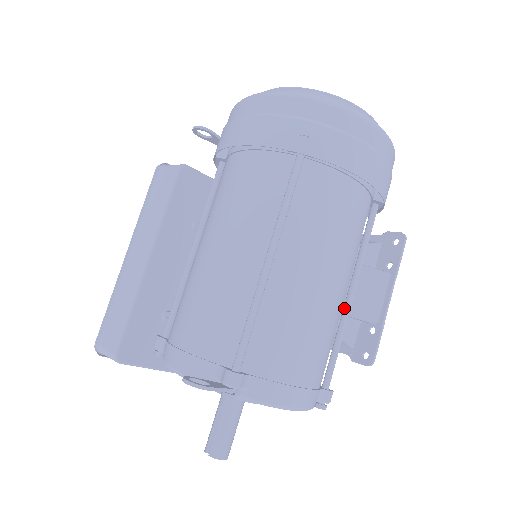
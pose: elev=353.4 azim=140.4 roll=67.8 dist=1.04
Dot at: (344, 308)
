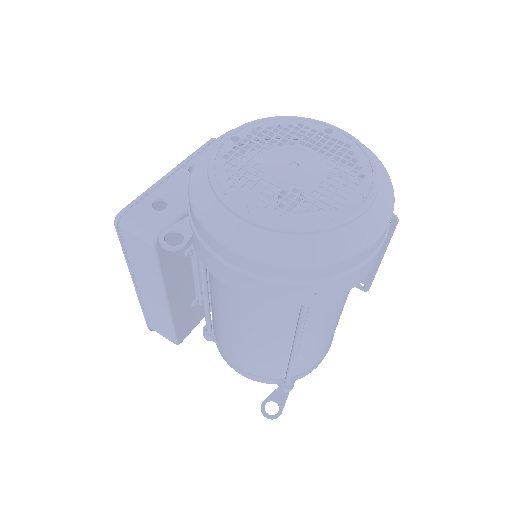
Dot at: occluded
